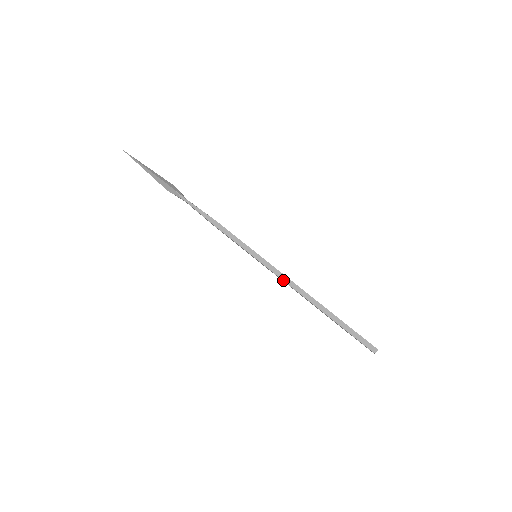
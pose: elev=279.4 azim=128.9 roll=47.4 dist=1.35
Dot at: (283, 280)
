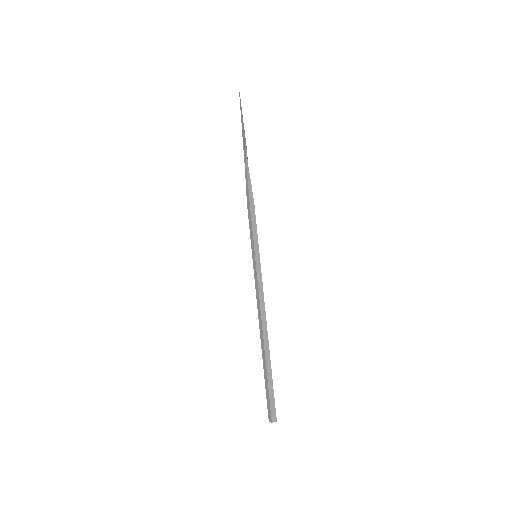
Dot at: (259, 294)
